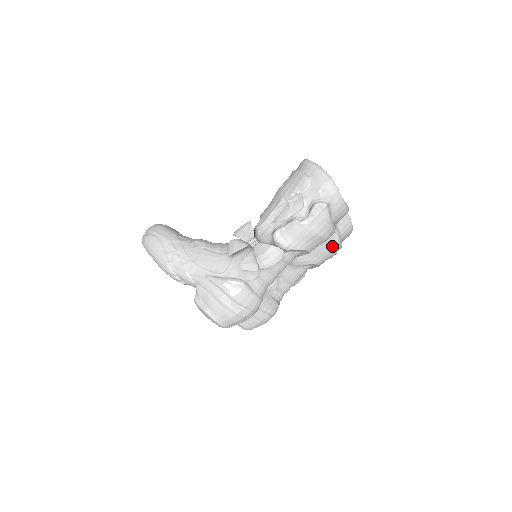
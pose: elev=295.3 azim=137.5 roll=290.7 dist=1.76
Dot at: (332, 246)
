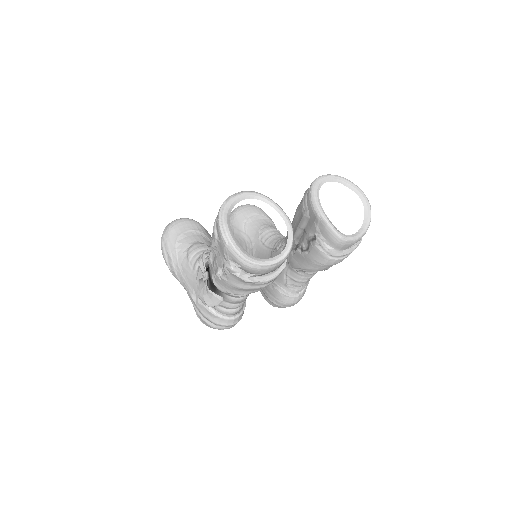
Dot at: (323, 260)
